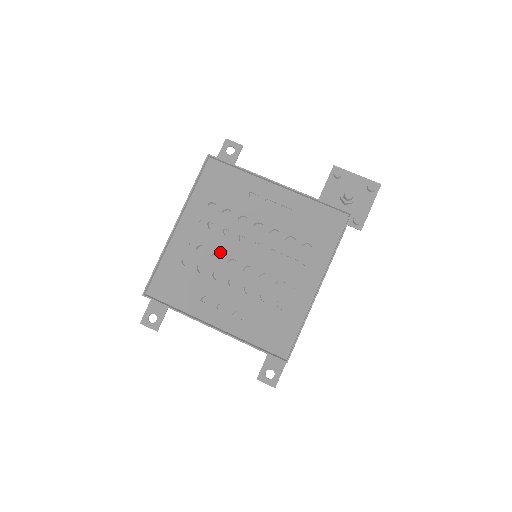
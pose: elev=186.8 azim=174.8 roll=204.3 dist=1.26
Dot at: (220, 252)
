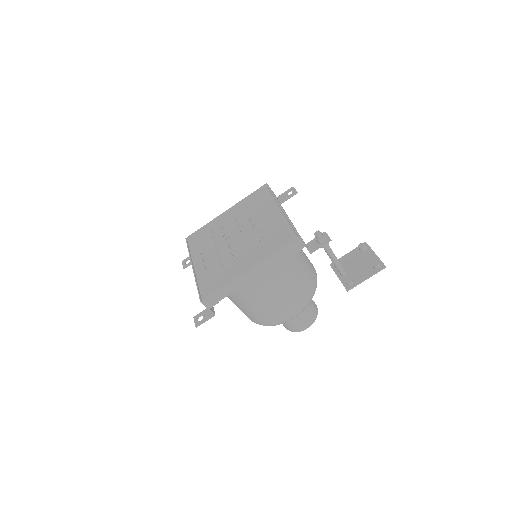
Dot at: (228, 232)
